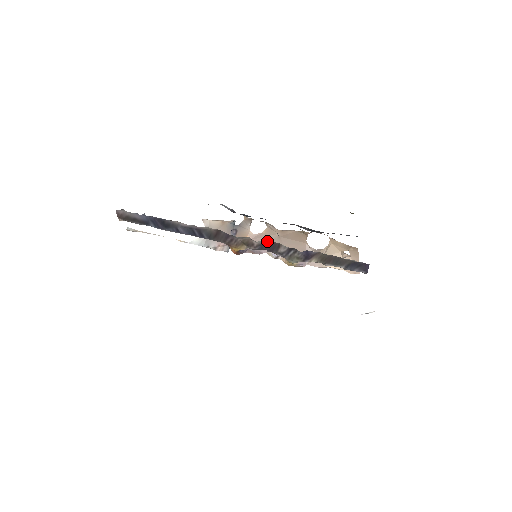
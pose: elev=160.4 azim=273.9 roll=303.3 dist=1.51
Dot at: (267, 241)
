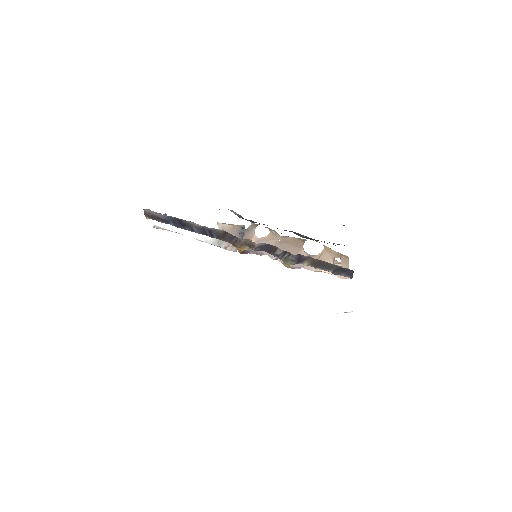
Dot at: (266, 244)
